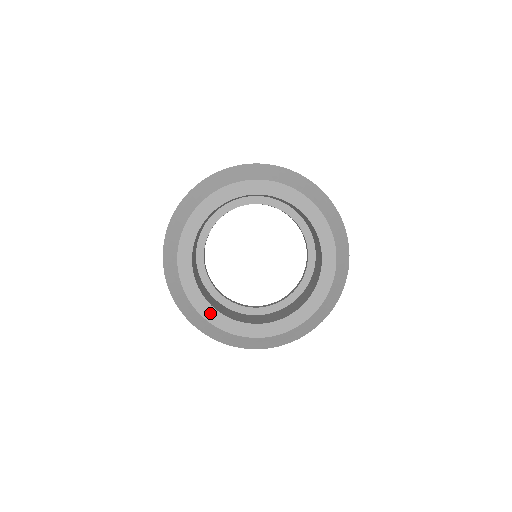
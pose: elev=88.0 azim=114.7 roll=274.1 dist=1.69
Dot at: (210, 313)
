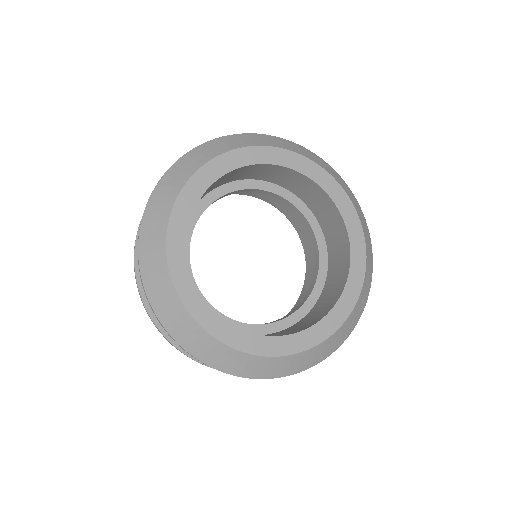
Dot at: (263, 345)
